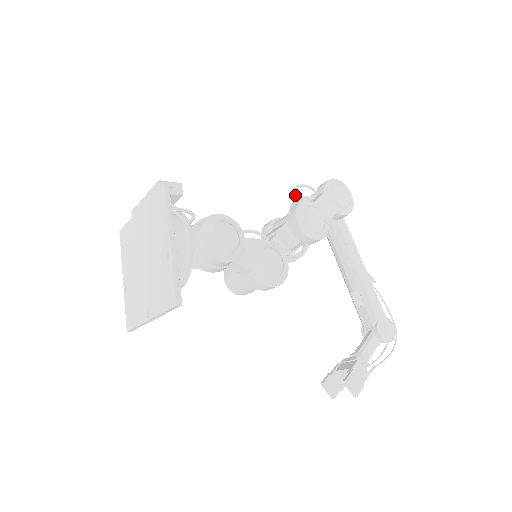
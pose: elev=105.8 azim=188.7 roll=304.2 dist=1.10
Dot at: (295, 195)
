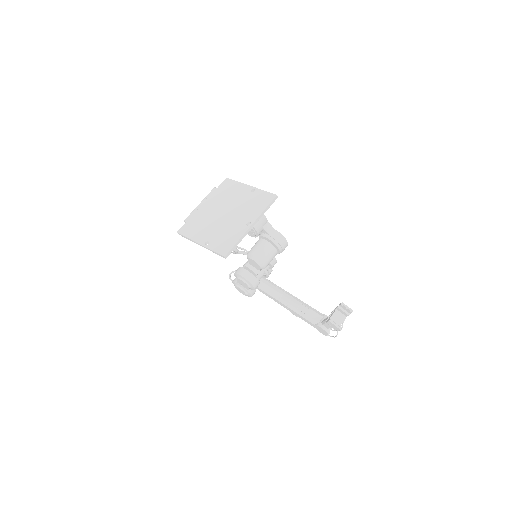
Dot at: occluded
